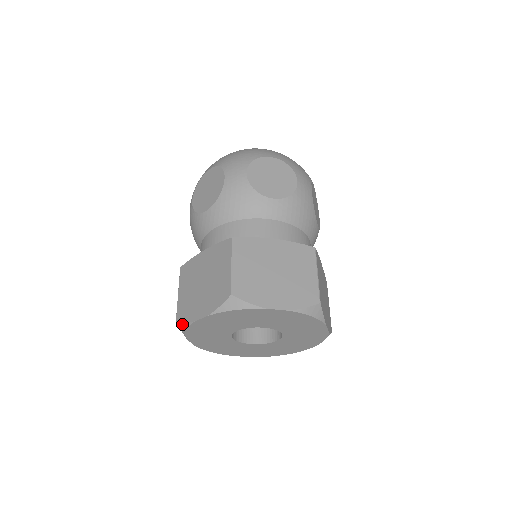
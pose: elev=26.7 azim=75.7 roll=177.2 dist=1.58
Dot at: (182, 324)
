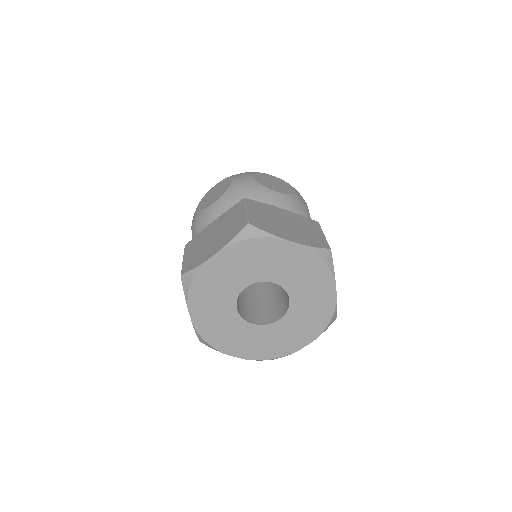
Dot at: (188, 275)
